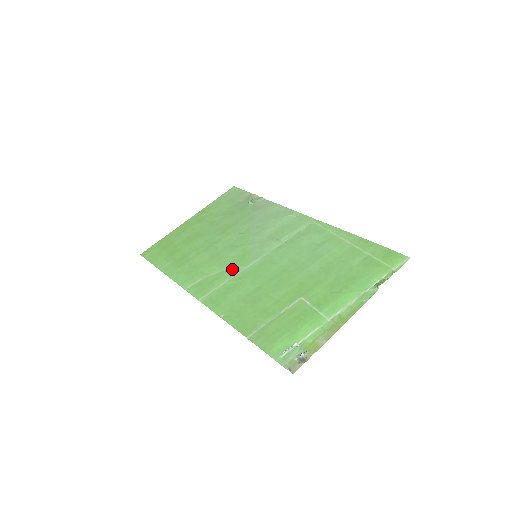
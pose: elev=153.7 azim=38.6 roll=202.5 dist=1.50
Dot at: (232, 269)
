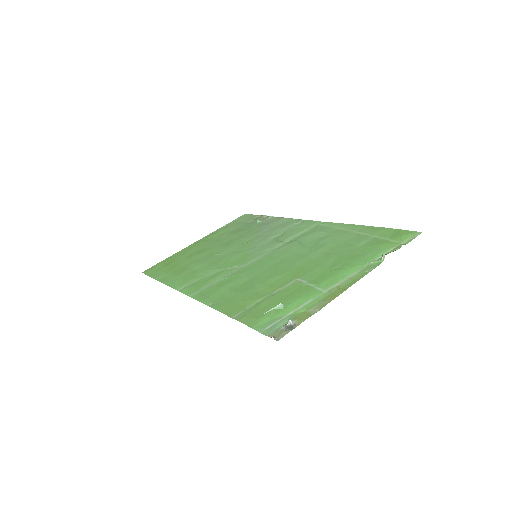
Dot at: (229, 269)
